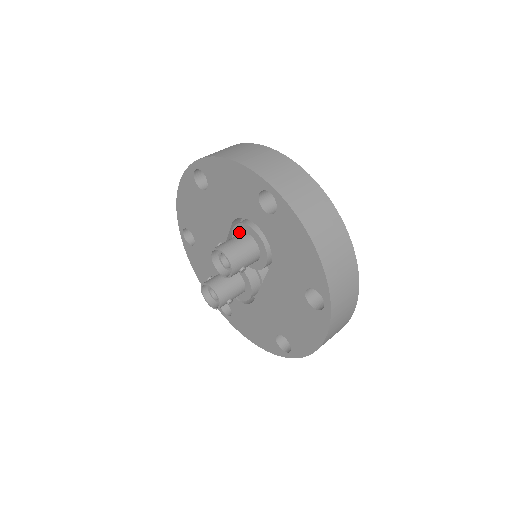
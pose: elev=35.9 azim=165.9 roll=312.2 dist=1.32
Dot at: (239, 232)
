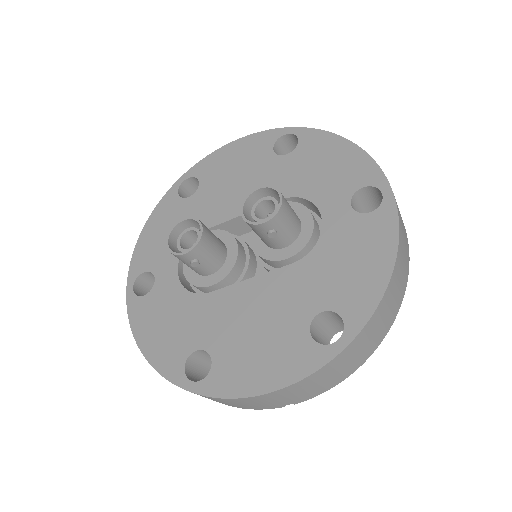
Dot at: occluded
